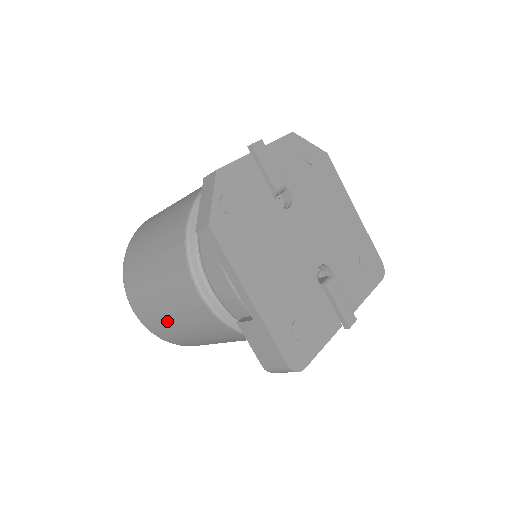
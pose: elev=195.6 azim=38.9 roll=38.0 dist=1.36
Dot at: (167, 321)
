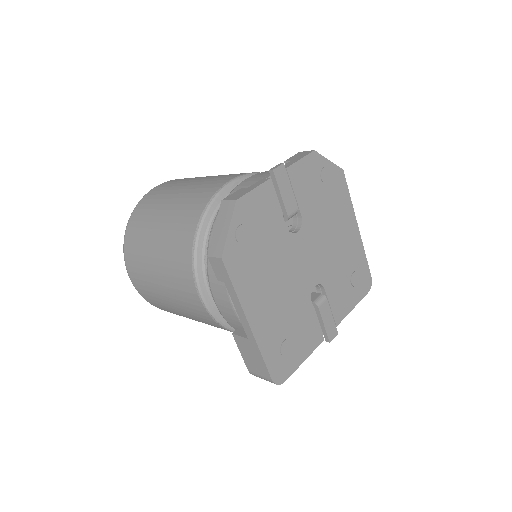
Dot at: (163, 301)
